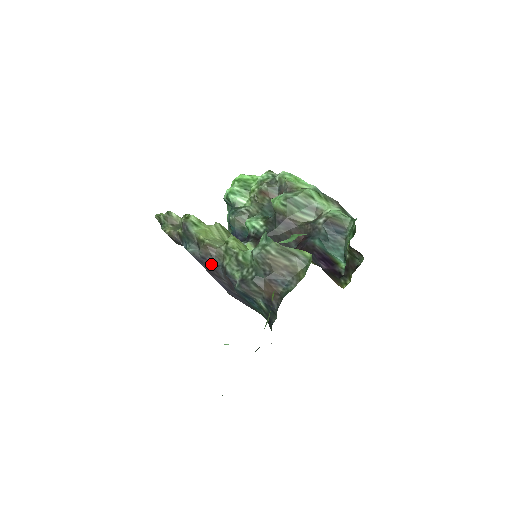
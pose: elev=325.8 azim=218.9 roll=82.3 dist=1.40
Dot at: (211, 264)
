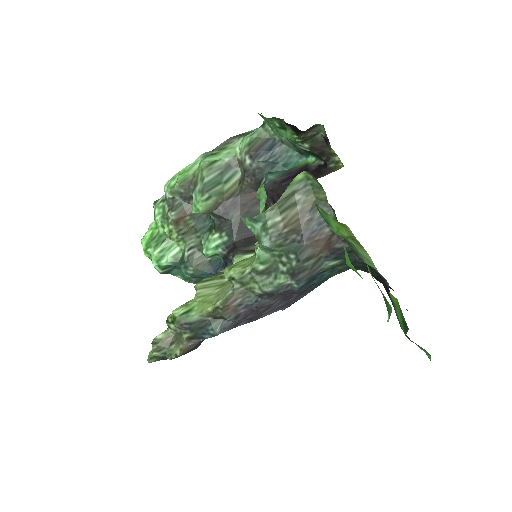
Dot at: (249, 310)
